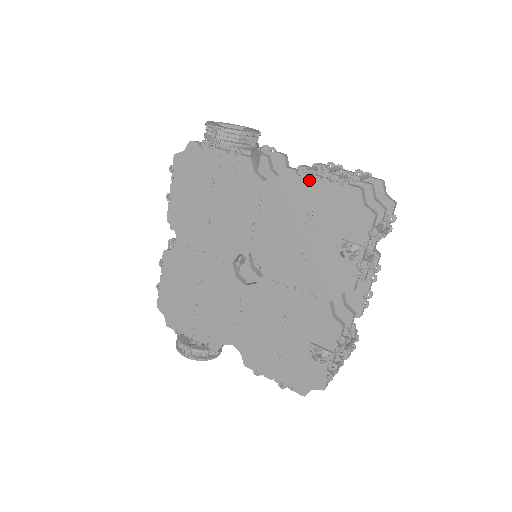
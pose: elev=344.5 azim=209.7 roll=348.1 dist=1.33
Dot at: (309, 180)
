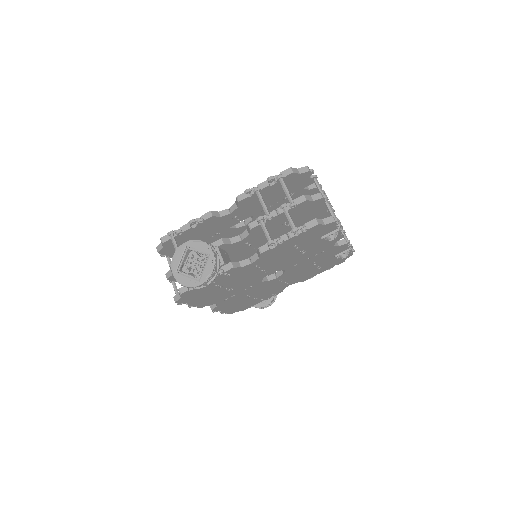
Dot at: (282, 245)
